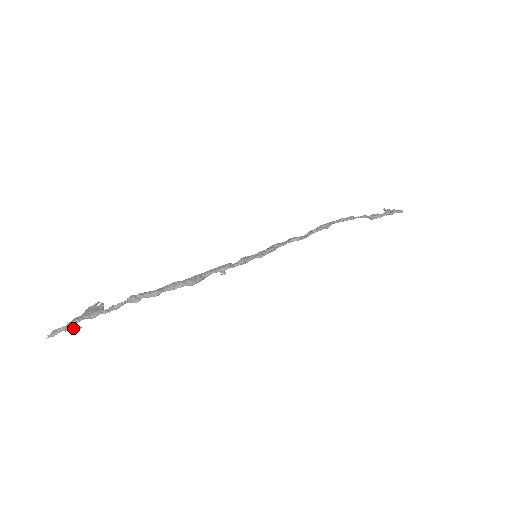
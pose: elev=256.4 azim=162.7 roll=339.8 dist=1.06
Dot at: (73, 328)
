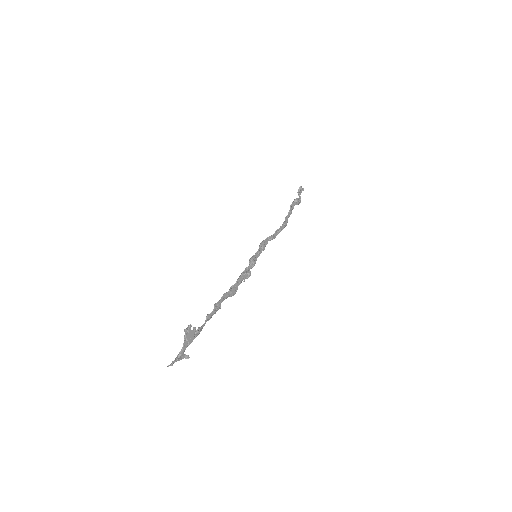
Dot at: occluded
